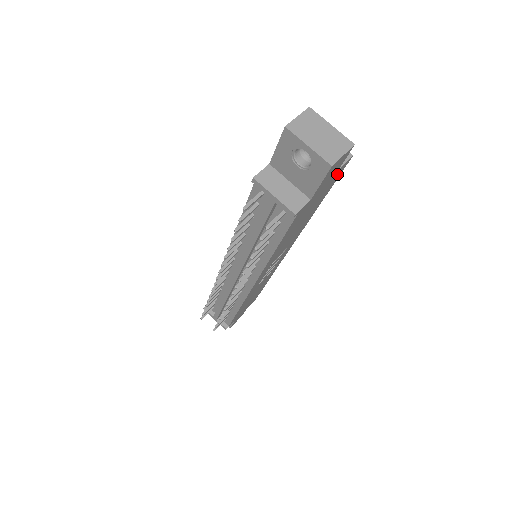
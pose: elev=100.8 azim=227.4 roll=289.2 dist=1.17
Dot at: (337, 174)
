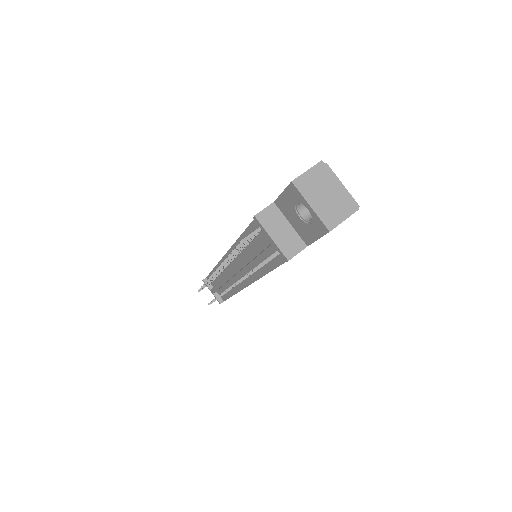
Dot at: occluded
